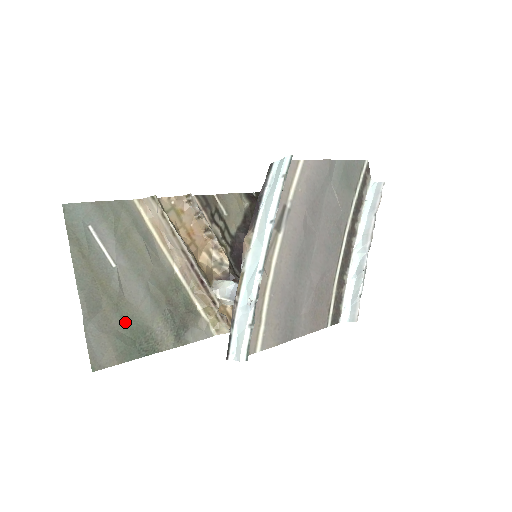
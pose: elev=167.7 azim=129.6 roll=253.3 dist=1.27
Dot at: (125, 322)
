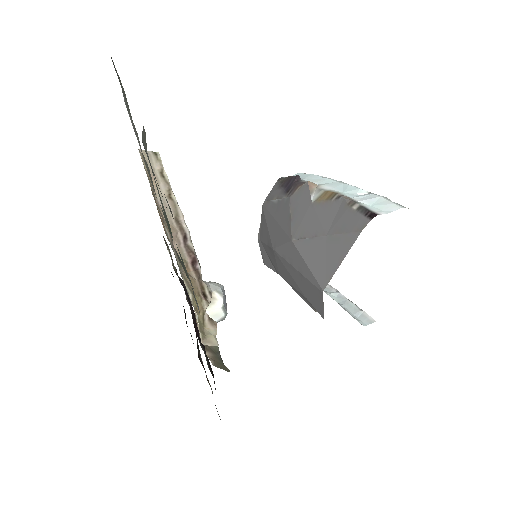
Dot at: occluded
